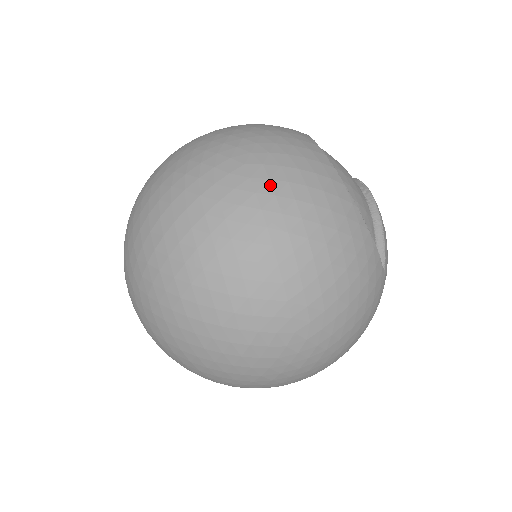
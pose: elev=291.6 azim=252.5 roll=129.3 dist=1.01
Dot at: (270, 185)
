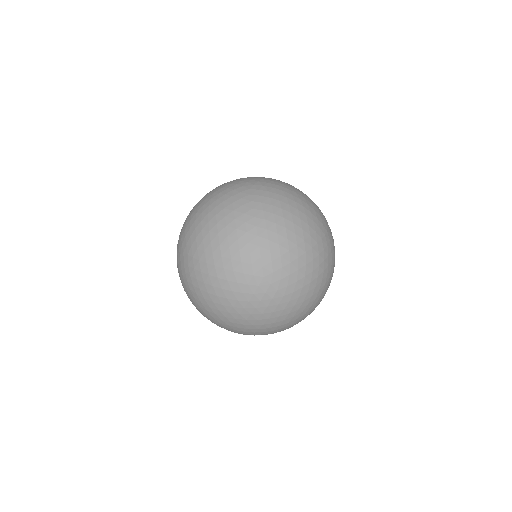
Dot at: occluded
